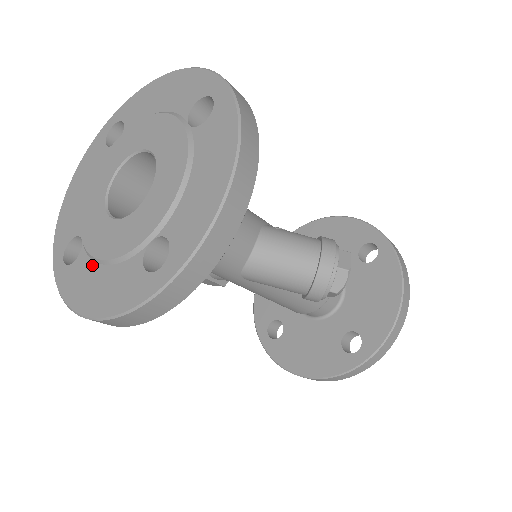
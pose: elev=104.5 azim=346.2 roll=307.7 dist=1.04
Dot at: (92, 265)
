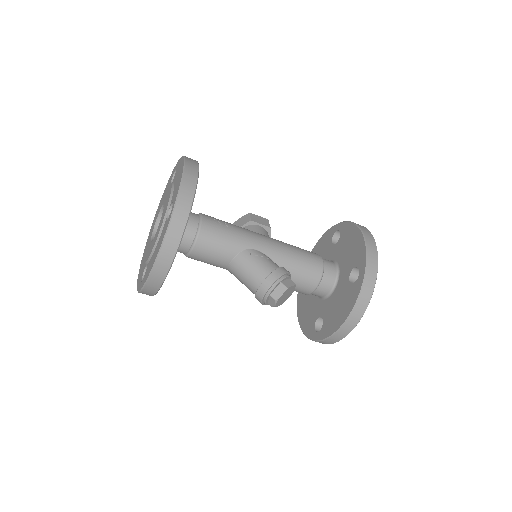
Dot at: occluded
